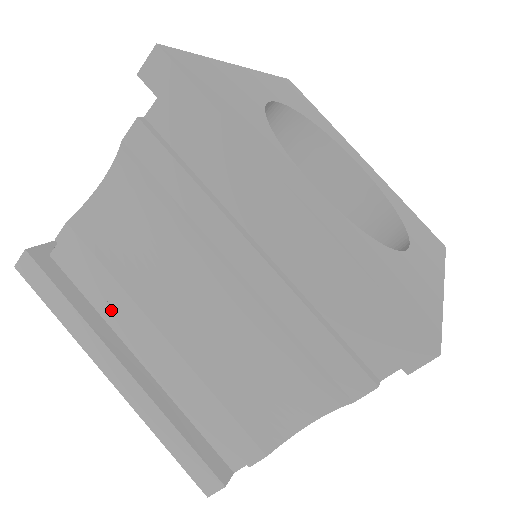
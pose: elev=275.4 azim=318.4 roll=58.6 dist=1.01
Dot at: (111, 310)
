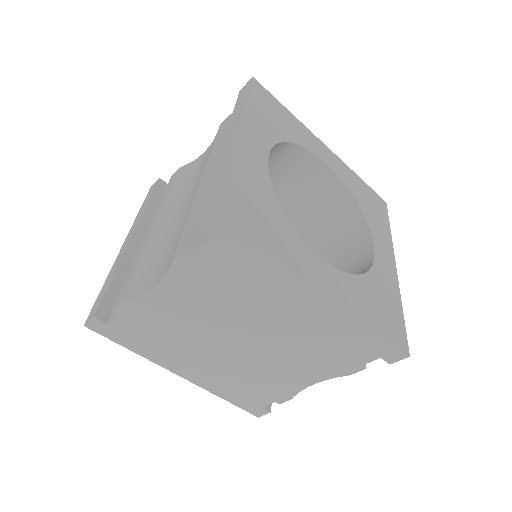
Dot at: occluded
